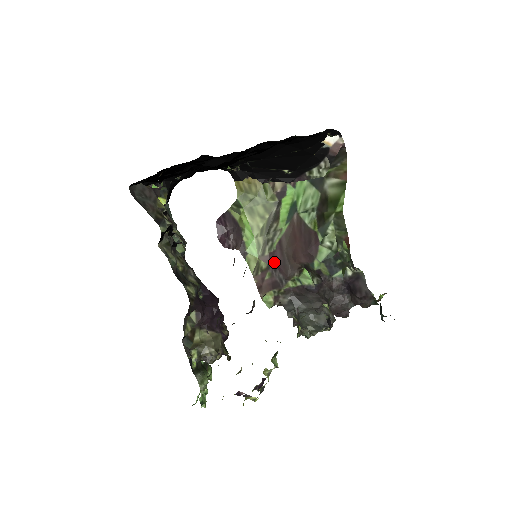
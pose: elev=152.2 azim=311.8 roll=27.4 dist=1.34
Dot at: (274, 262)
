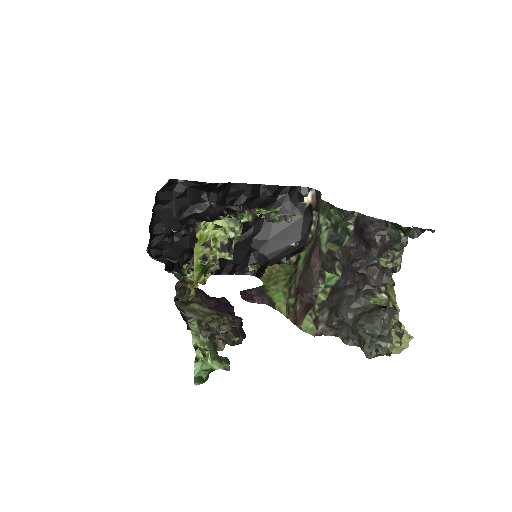
Dot at: (299, 291)
